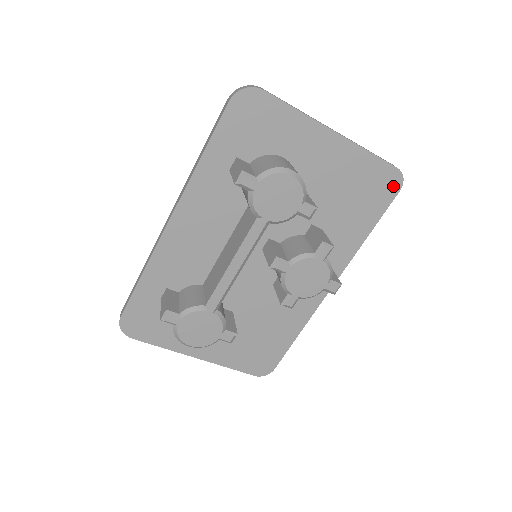
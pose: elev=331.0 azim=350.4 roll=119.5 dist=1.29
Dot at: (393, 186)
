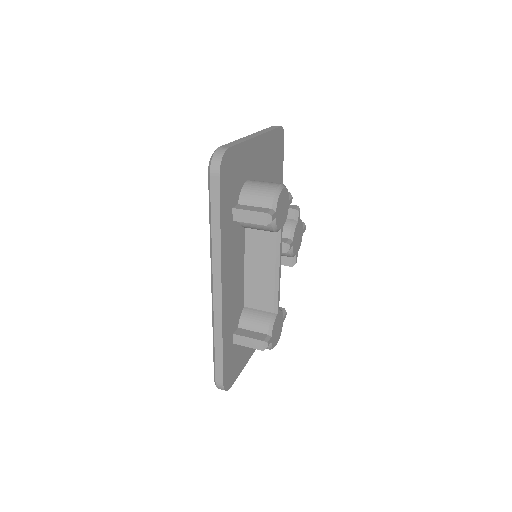
Dot at: (282, 139)
